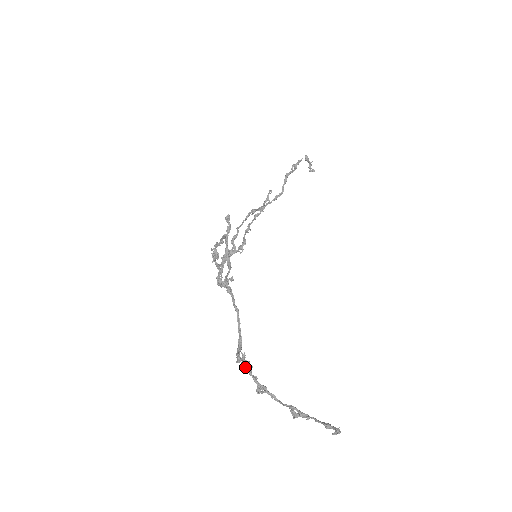
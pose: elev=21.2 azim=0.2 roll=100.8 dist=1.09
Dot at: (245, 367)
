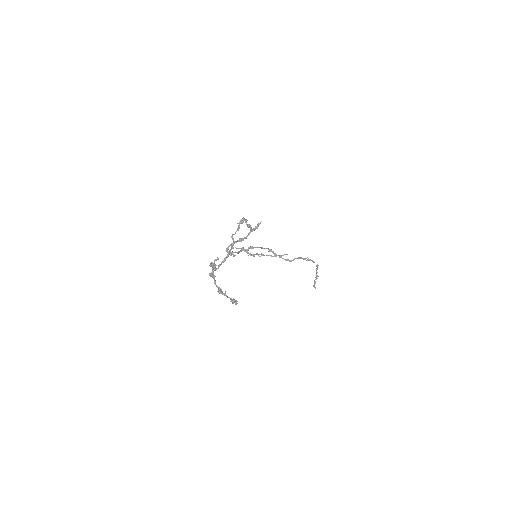
Dot at: (213, 263)
